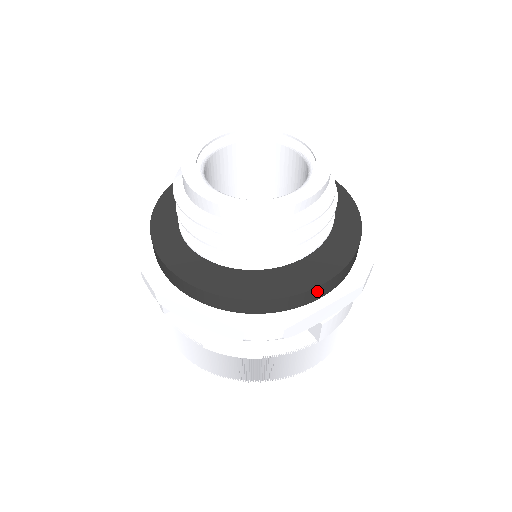
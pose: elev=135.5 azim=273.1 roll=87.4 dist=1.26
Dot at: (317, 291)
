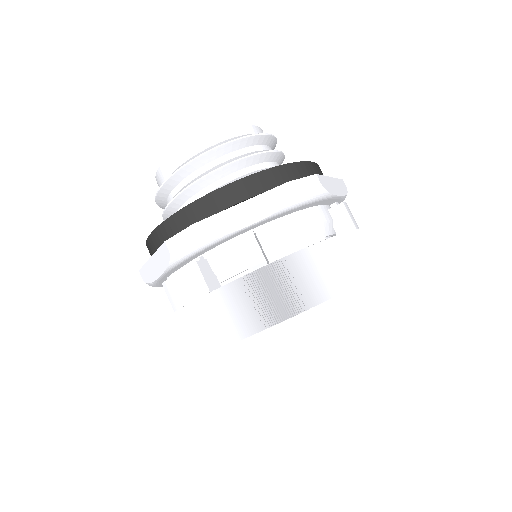
Dot at: (315, 168)
